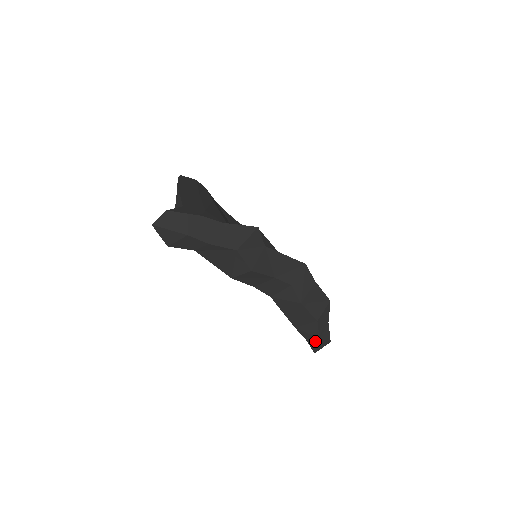
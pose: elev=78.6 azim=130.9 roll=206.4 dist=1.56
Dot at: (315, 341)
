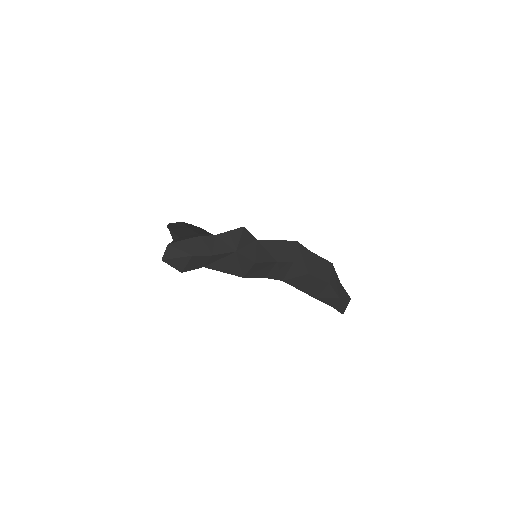
Dot at: (337, 303)
